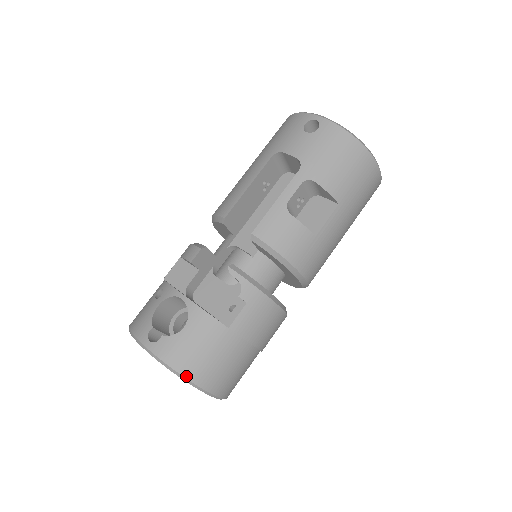
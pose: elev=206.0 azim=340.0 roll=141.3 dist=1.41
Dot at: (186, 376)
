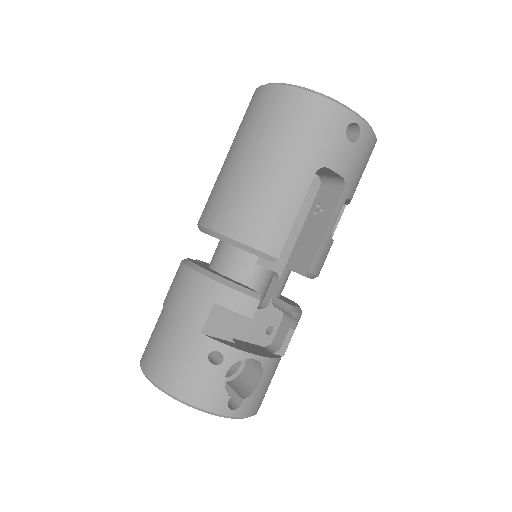
Dot at: occluded
